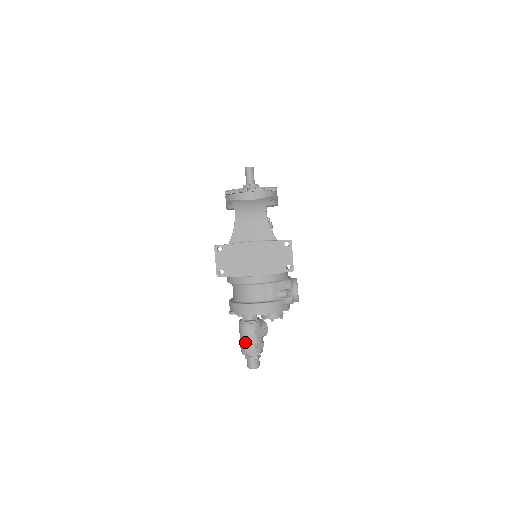
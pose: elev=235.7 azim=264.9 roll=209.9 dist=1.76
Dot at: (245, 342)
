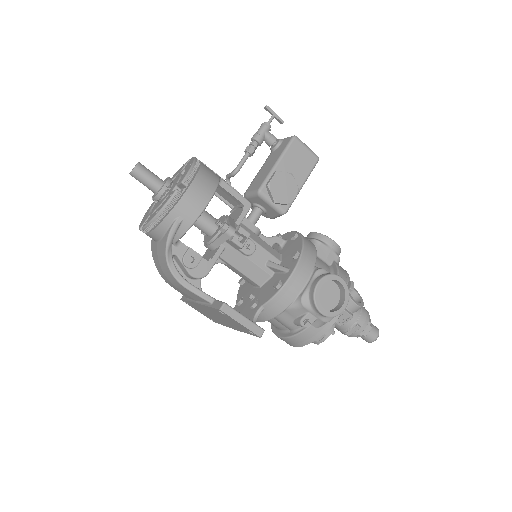
Dot at: occluded
